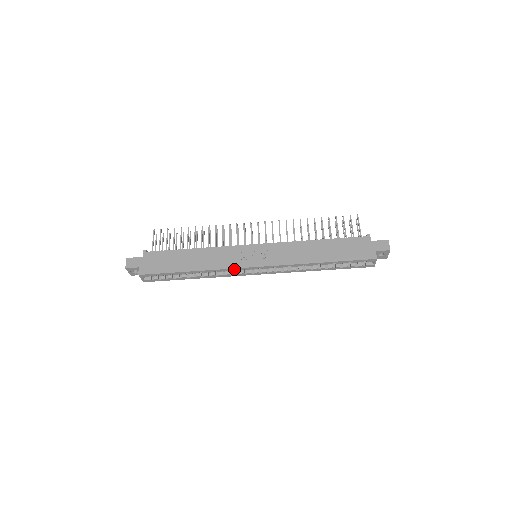
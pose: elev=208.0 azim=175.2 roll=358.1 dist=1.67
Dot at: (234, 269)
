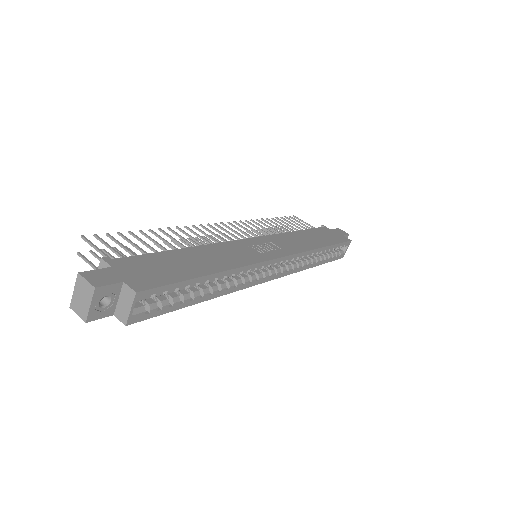
Dot at: (260, 264)
